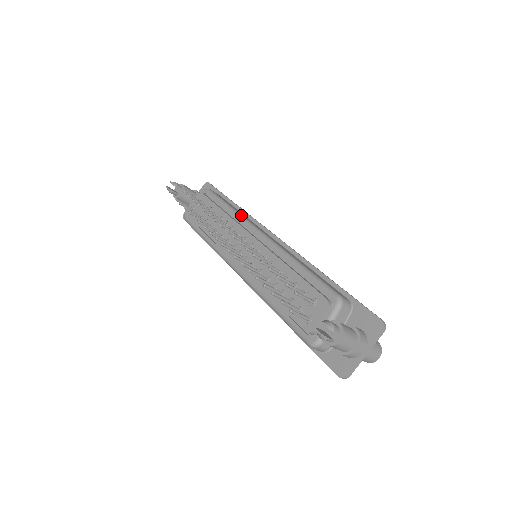
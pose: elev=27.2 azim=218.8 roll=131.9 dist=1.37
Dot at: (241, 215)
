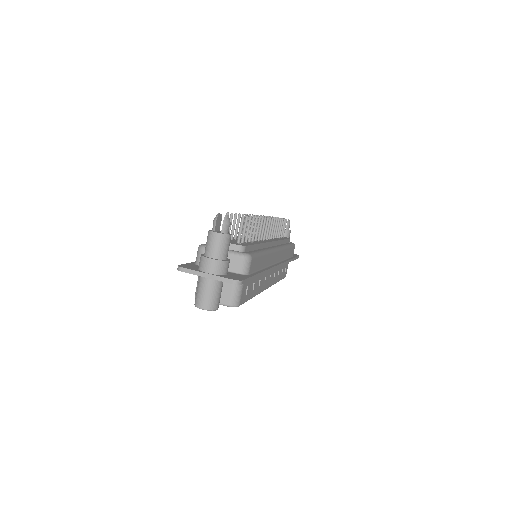
Dot at: (285, 247)
